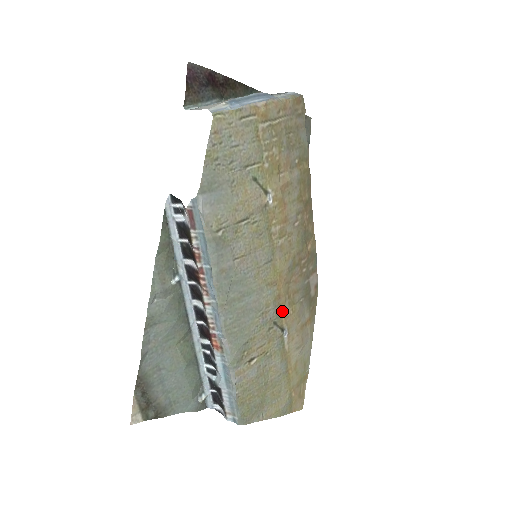
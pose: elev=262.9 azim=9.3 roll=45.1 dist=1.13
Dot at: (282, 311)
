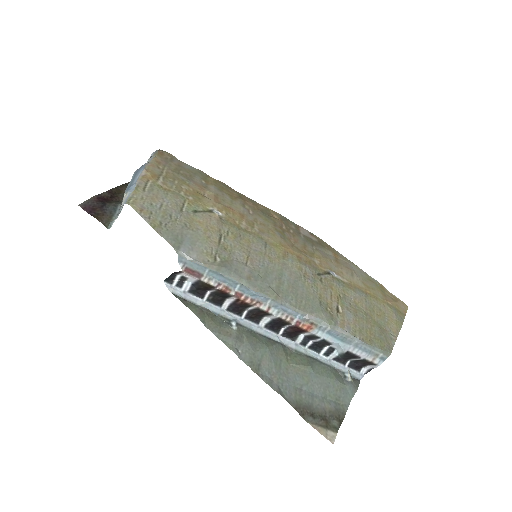
Dot at: (313, 264)
